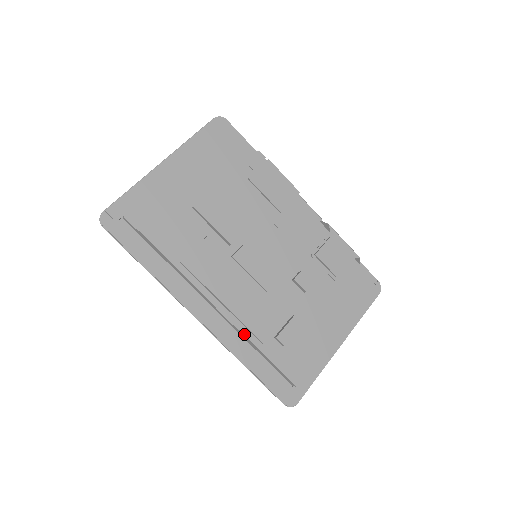
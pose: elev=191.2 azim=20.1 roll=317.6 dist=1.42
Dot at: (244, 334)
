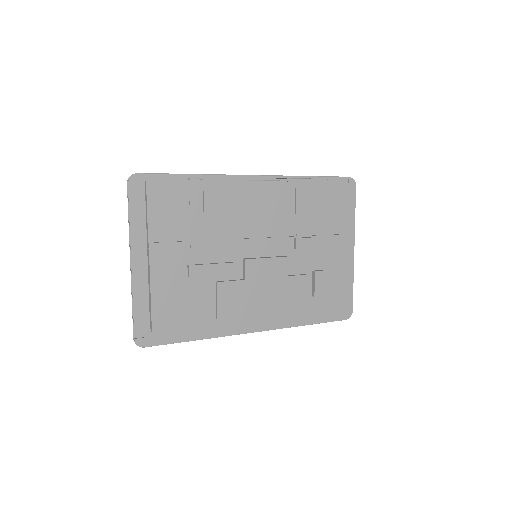
Dot at: (293, 314)
